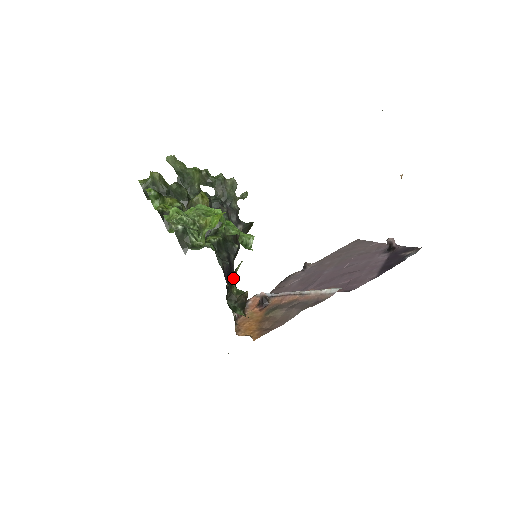
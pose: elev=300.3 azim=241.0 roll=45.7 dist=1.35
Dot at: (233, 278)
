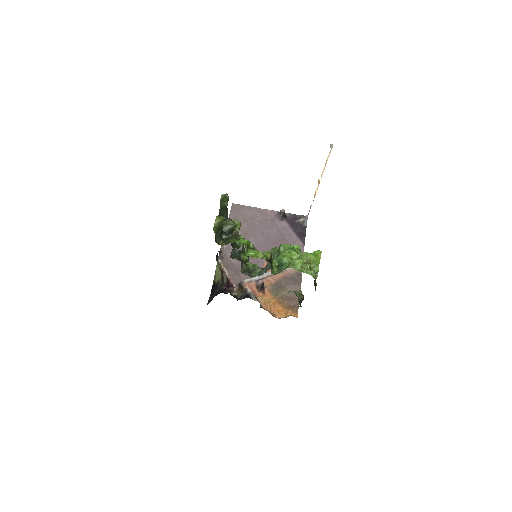
Dot at: occluded
